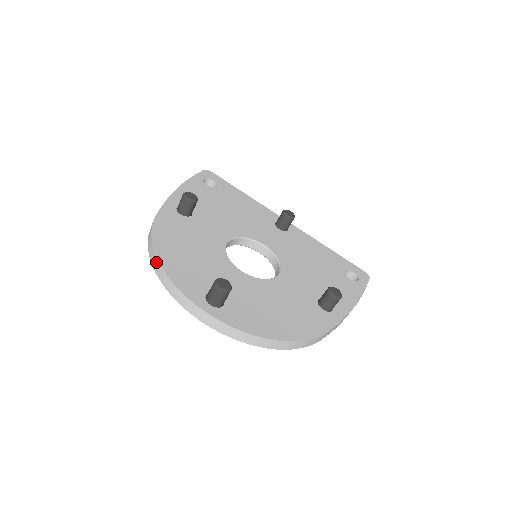
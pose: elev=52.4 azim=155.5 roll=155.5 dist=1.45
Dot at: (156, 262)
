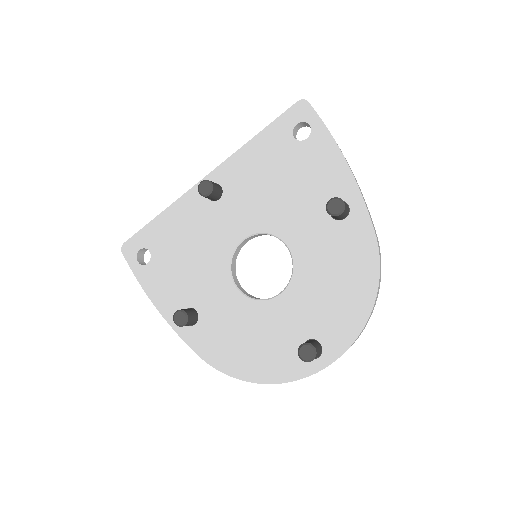
Dot at: (257, 383)
